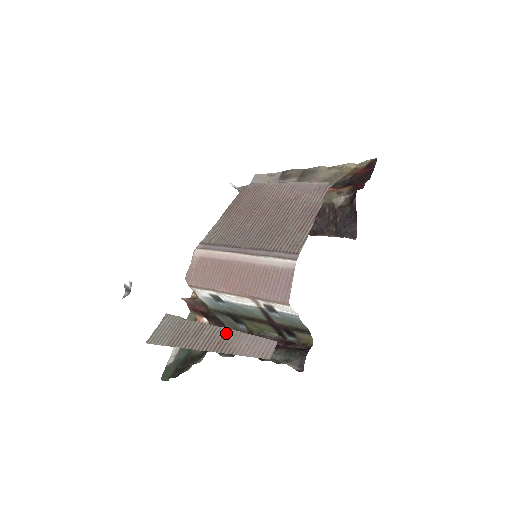
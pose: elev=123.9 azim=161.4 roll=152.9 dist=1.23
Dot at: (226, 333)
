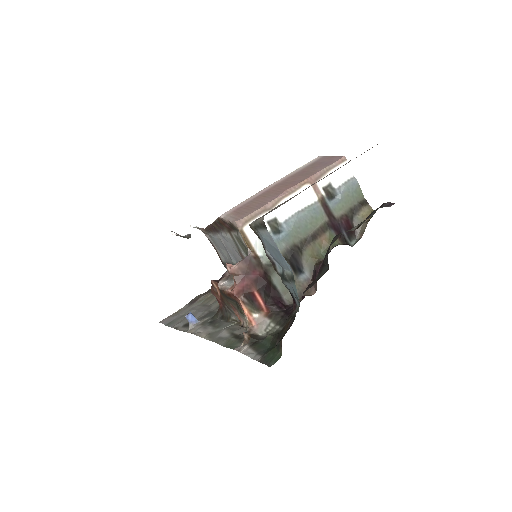
Dot at: occluded
